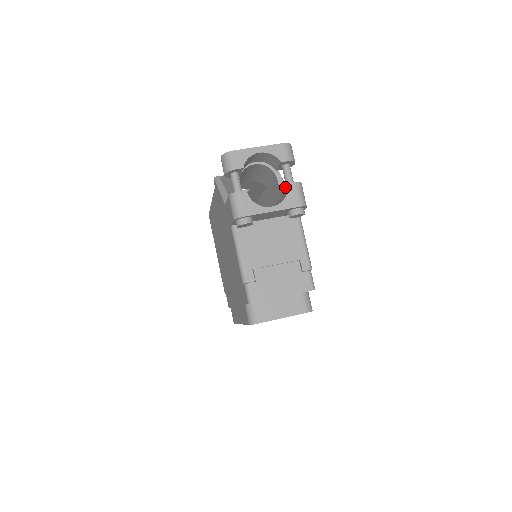
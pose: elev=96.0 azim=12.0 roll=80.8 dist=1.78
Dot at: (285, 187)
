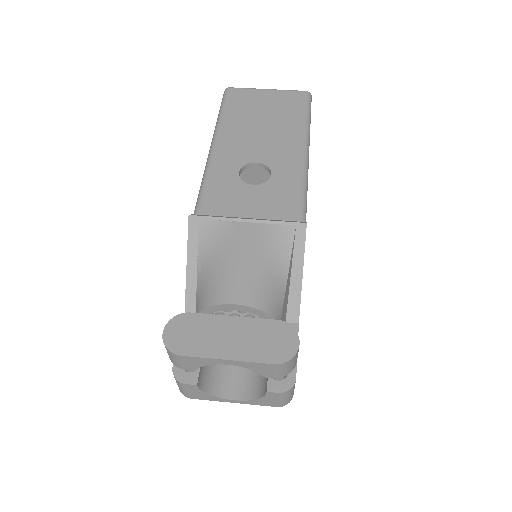
Dot at: occluded
